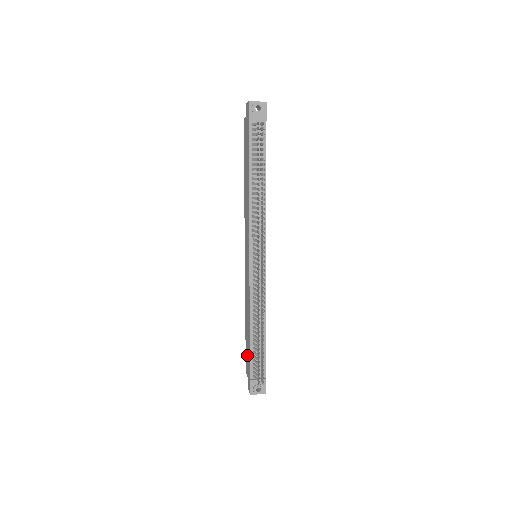
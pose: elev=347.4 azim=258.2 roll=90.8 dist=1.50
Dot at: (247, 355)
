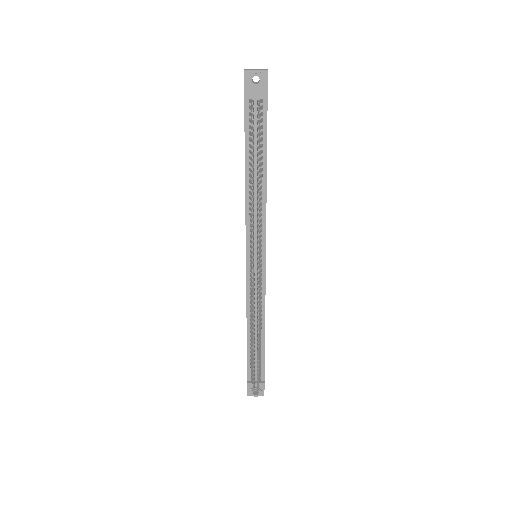
Dot at: occluded
